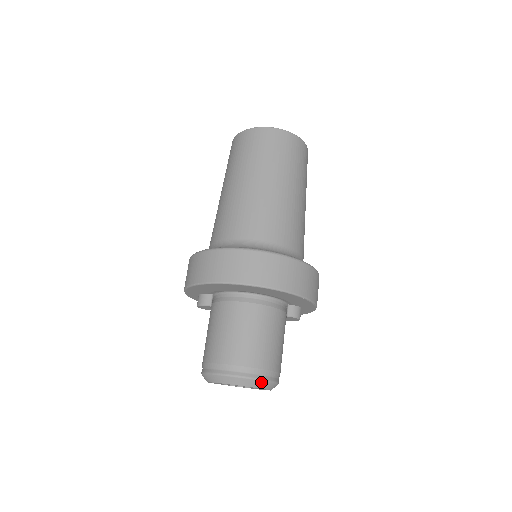
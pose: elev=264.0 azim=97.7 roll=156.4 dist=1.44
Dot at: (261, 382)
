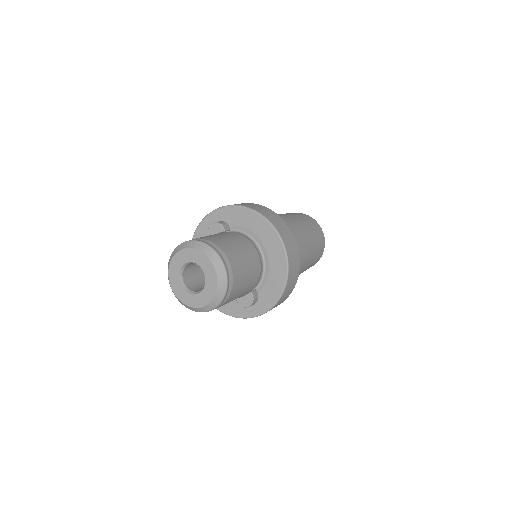
Dot at: (225, 284)
